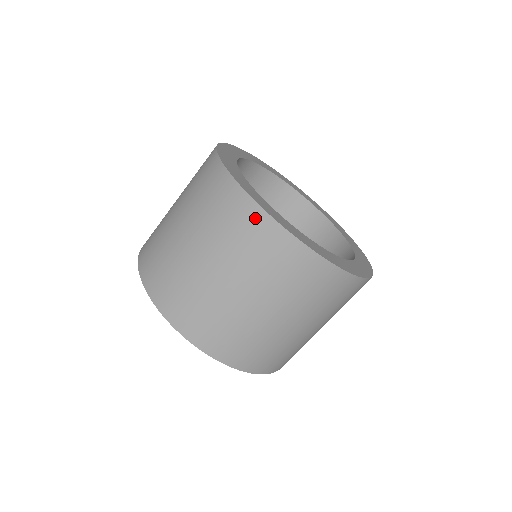
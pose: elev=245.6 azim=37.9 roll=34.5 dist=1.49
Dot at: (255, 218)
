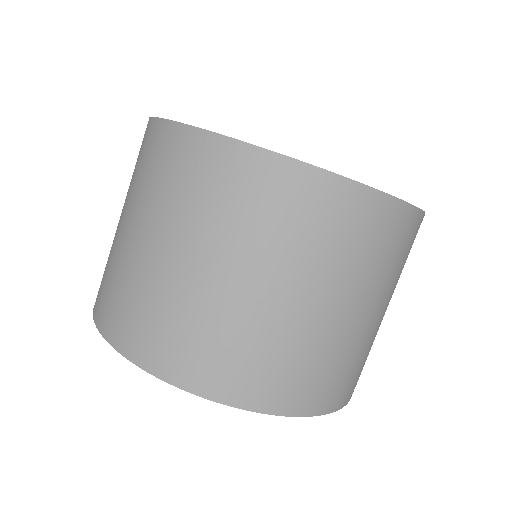
Dot at: (204, 150)
